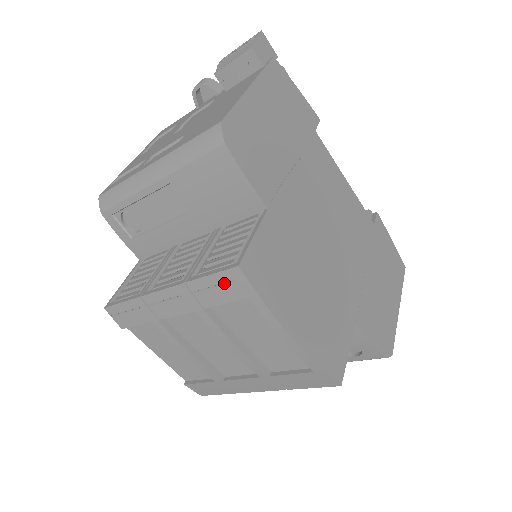
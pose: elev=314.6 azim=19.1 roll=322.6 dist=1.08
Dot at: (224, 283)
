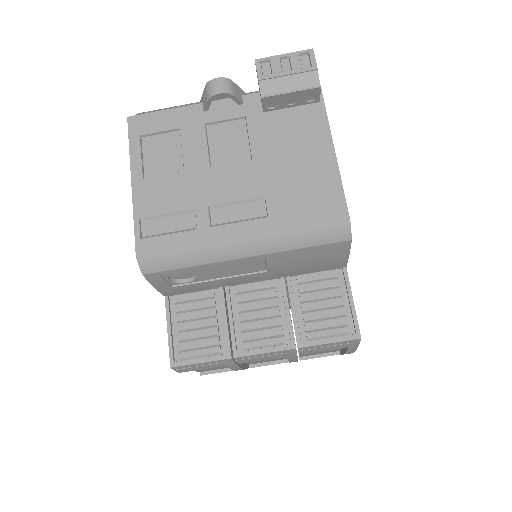
Dot at: (336, 345)
